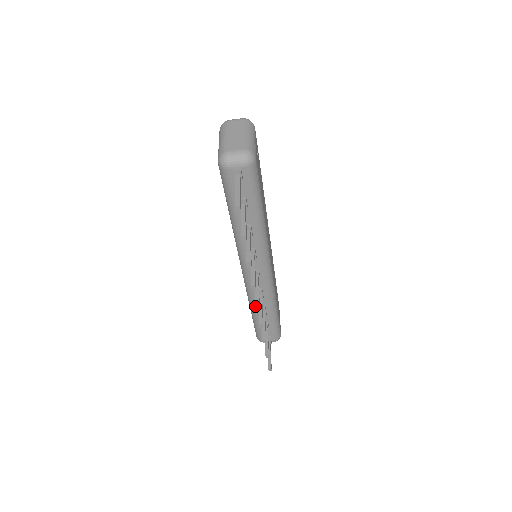
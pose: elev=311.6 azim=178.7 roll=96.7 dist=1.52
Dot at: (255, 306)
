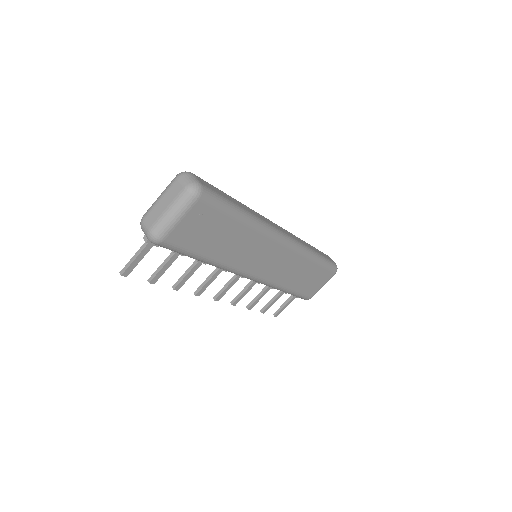
Dot at: (213, 298)
